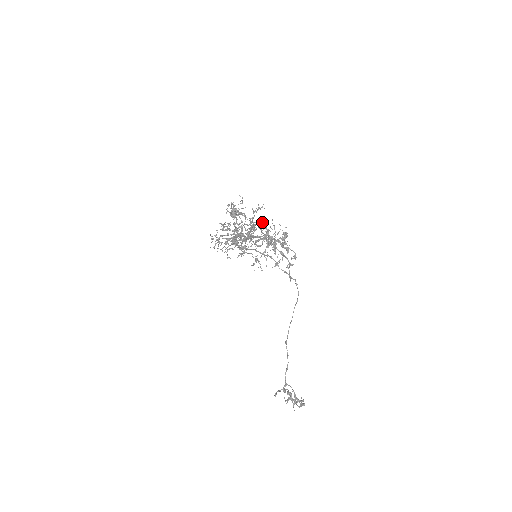
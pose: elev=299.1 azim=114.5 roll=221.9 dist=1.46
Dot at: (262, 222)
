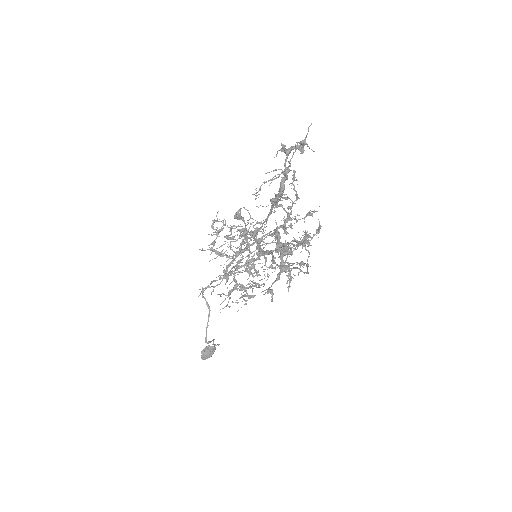
Dot at: (296, 180)
